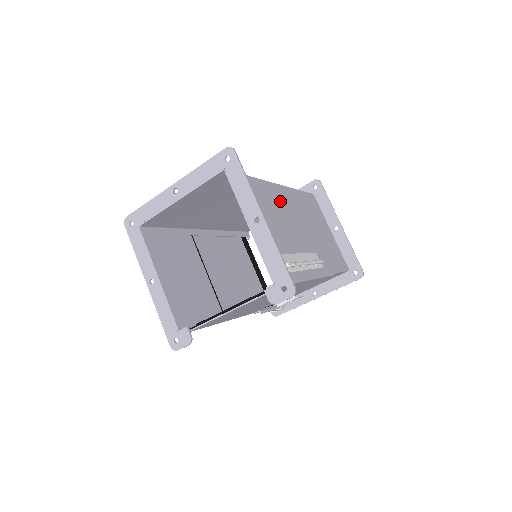
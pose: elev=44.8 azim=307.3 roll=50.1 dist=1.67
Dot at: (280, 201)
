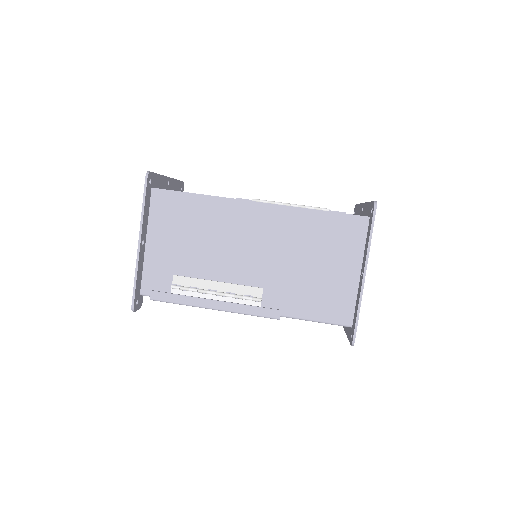
Dot at: (238, 223)
